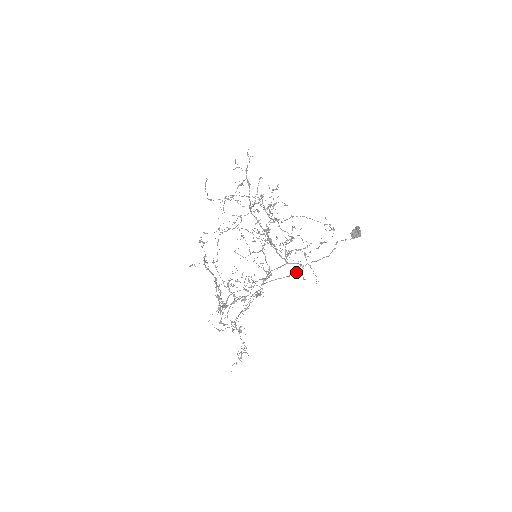
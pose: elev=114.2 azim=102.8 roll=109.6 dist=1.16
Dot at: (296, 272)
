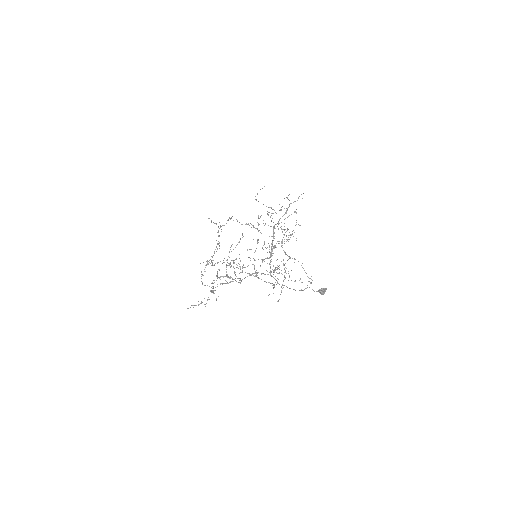
Dot at: (271, 283)
